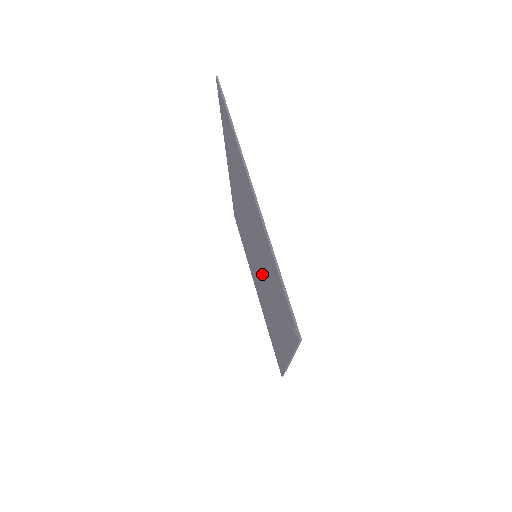
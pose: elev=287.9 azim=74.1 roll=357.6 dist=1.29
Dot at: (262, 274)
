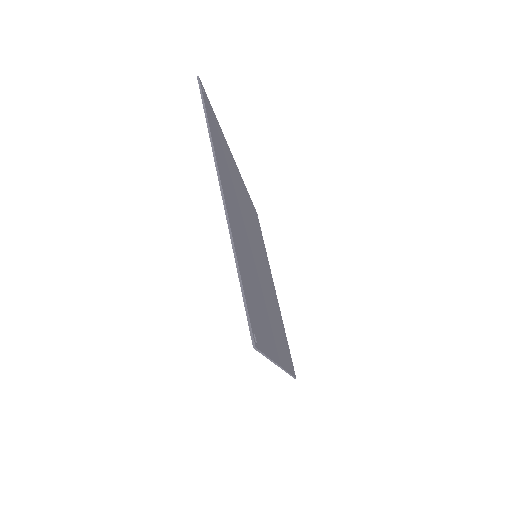
Dot at: occluded
